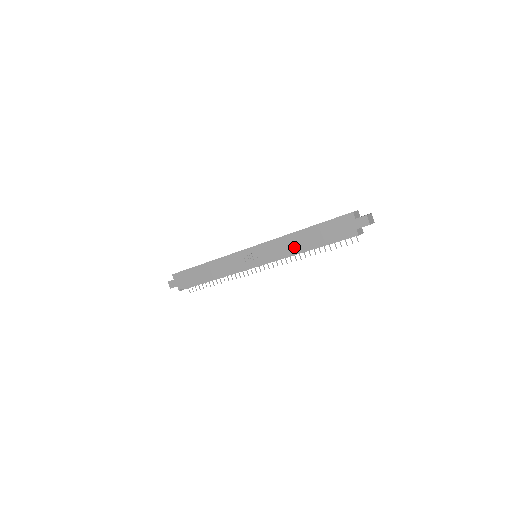
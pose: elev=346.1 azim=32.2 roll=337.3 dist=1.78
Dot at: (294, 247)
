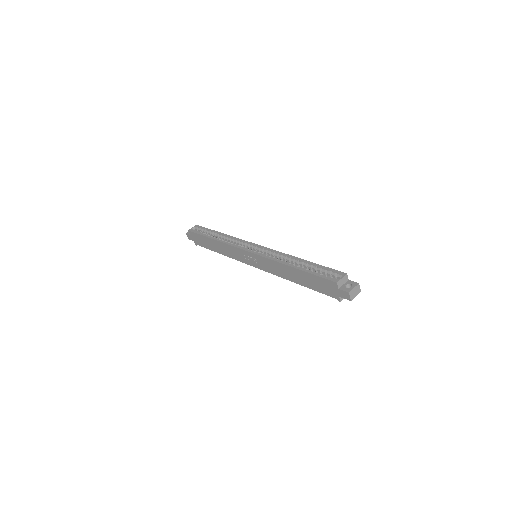
Dot at: (285, 275)
